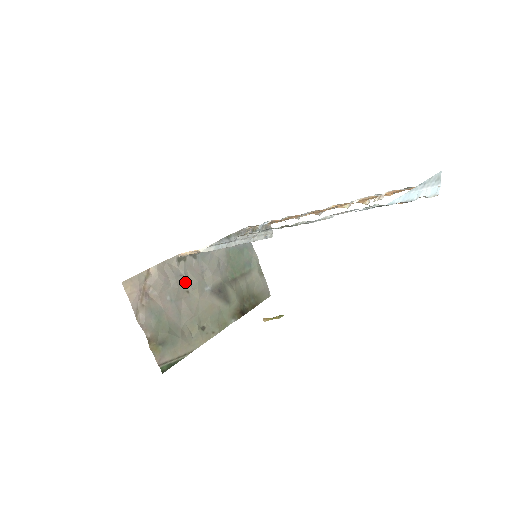
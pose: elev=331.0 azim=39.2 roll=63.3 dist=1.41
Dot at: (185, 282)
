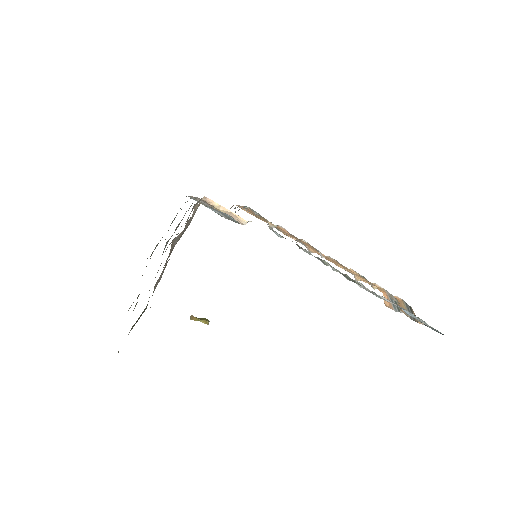
Dot at: (178, 233)
